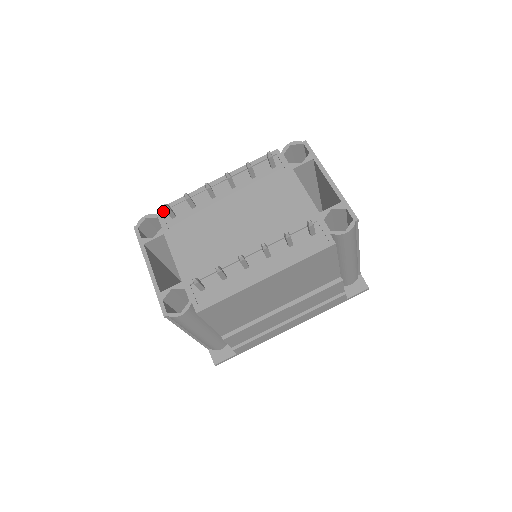
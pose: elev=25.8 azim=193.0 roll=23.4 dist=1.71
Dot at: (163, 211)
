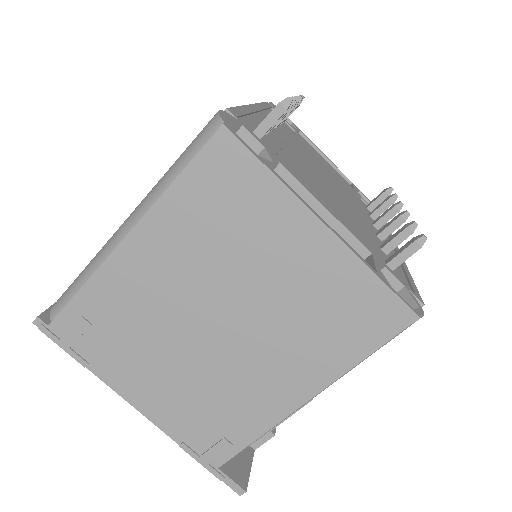
Dot at: (236, 117)
